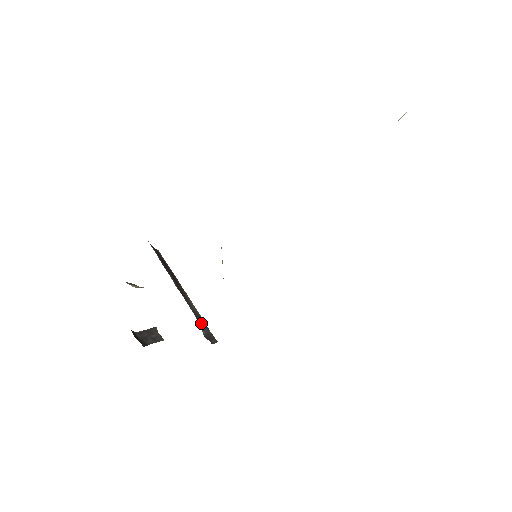
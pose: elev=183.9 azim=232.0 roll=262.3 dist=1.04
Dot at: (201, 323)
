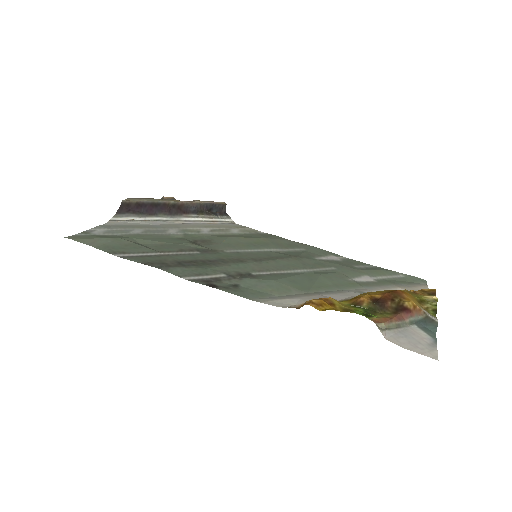
Dot at: (208, 210)
